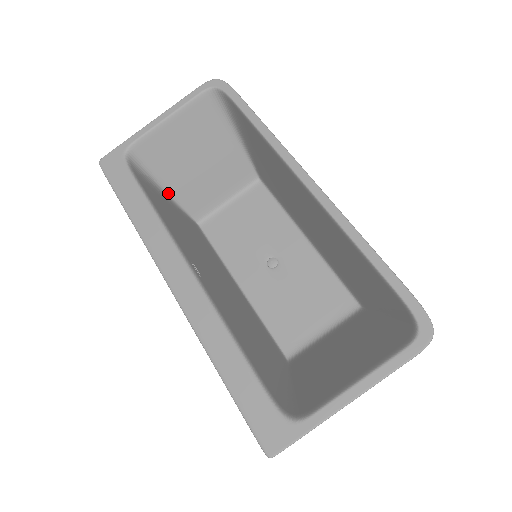
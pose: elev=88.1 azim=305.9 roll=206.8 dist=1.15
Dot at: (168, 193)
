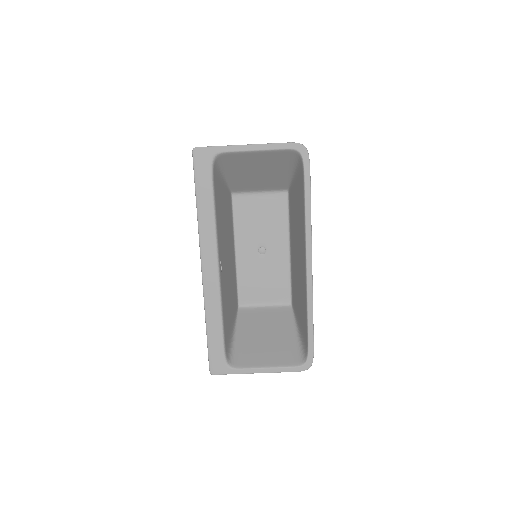
Dot at: (226, 177)
